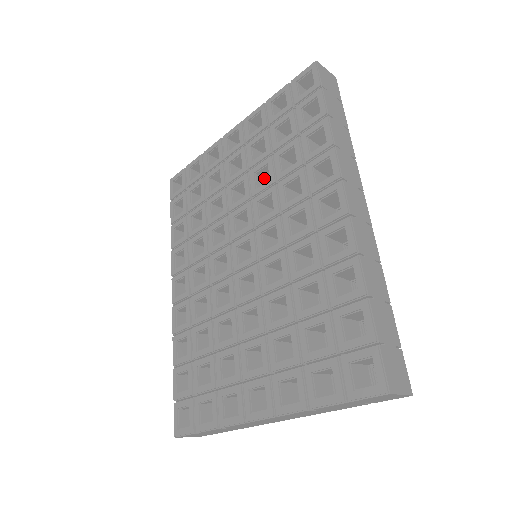
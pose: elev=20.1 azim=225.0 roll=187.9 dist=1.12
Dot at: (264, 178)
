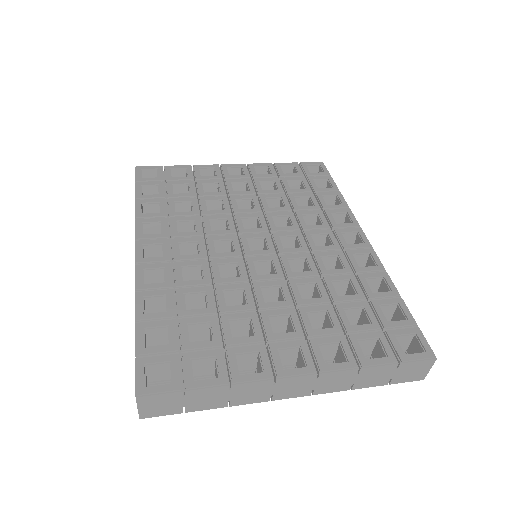
Dot at: occluded
